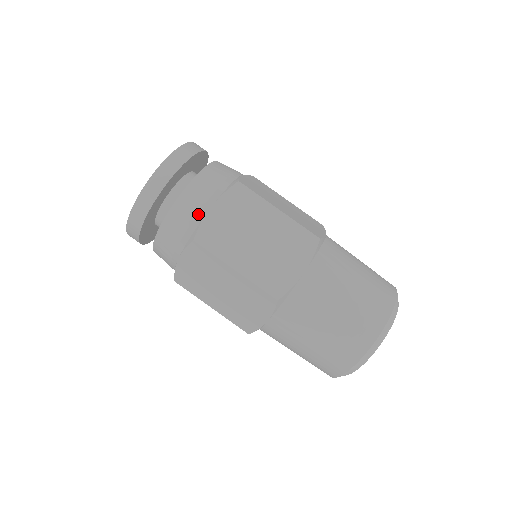
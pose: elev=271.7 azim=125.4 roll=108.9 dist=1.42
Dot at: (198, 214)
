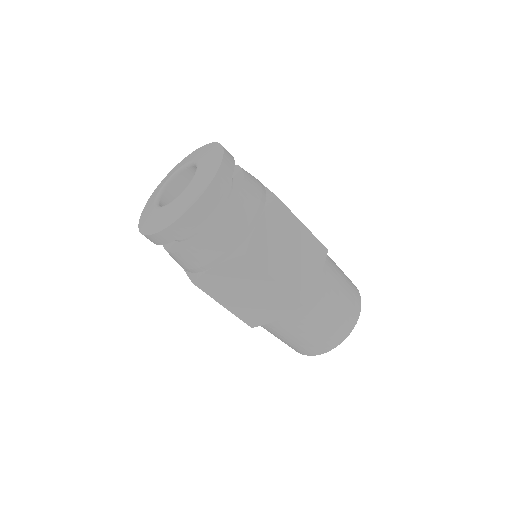
Dot at: (201, 267)
